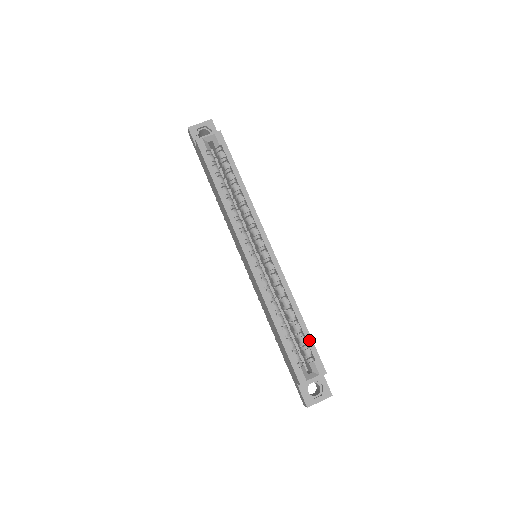
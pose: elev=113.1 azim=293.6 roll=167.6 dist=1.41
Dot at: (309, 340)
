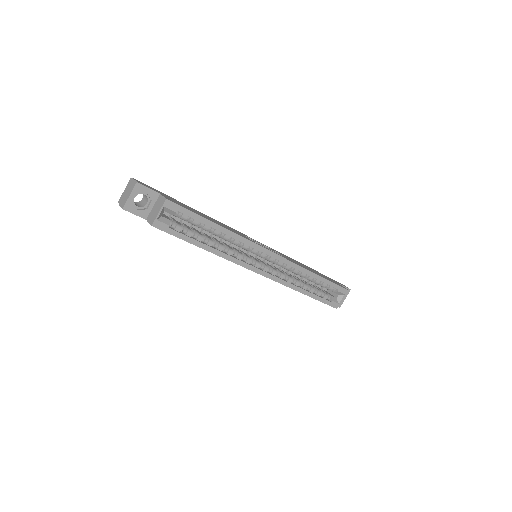
Dot at: (329, 283)
